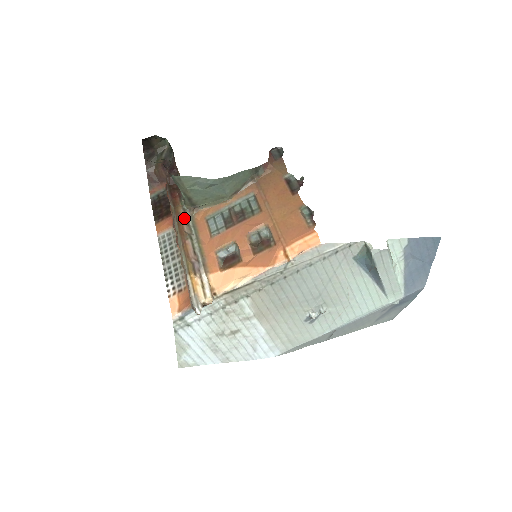
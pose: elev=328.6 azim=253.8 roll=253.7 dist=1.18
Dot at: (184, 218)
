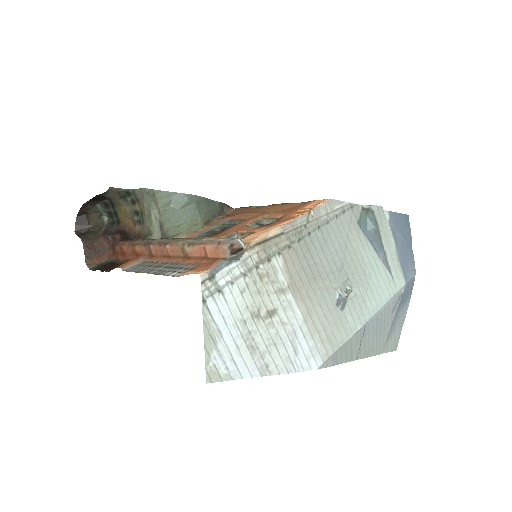
Dot at: occluded
